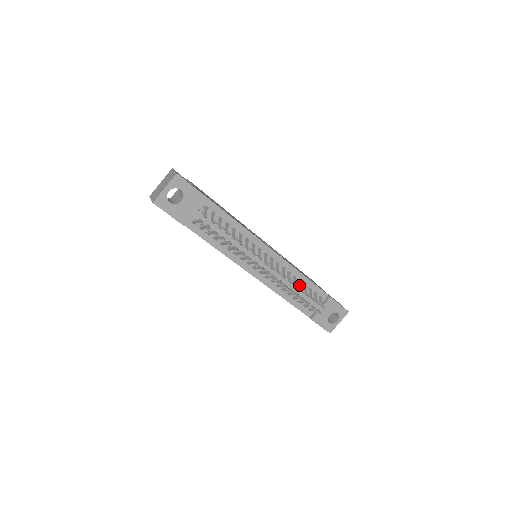
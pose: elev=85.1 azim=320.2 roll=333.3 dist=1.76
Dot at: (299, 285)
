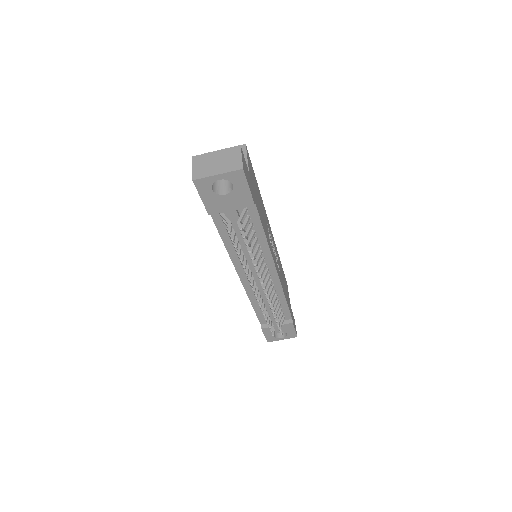
Dot at: (275, 306)
